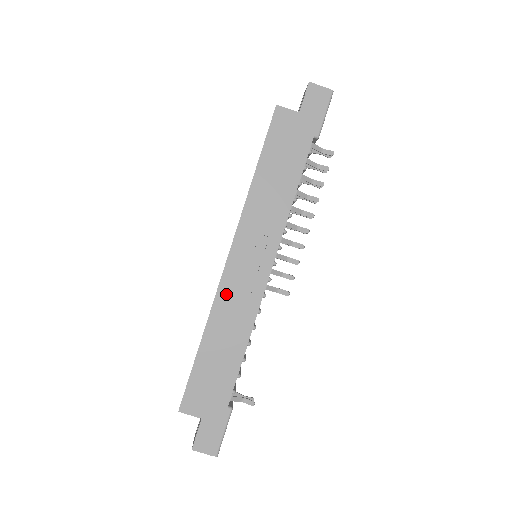
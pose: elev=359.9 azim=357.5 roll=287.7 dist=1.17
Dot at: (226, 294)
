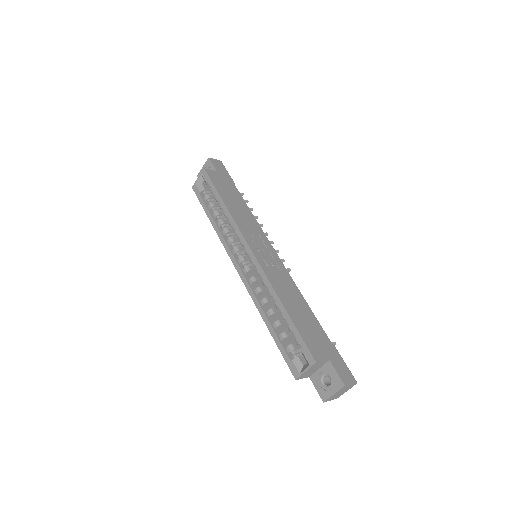
Dot at: (270, 273)
